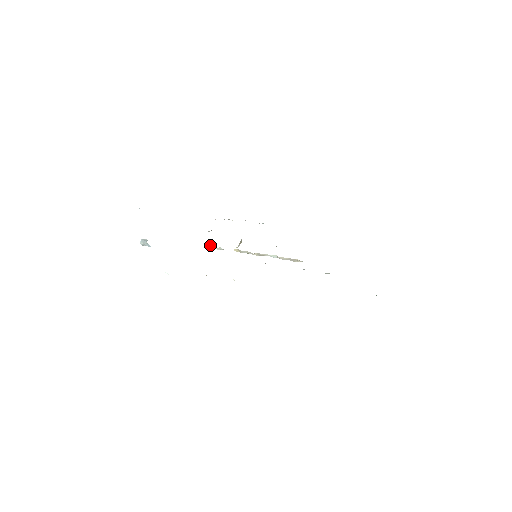
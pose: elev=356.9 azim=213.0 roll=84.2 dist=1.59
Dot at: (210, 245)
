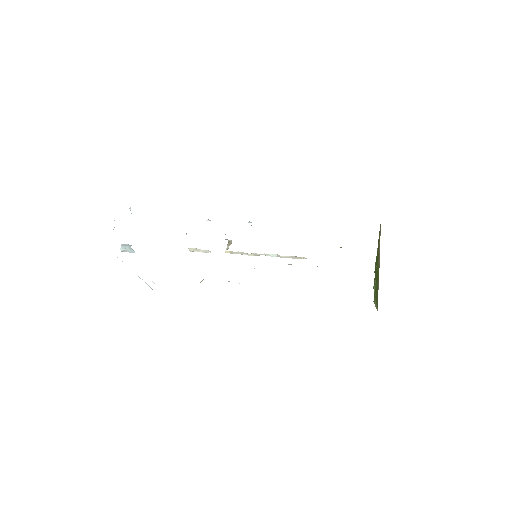
Dot at: (194, 248)
